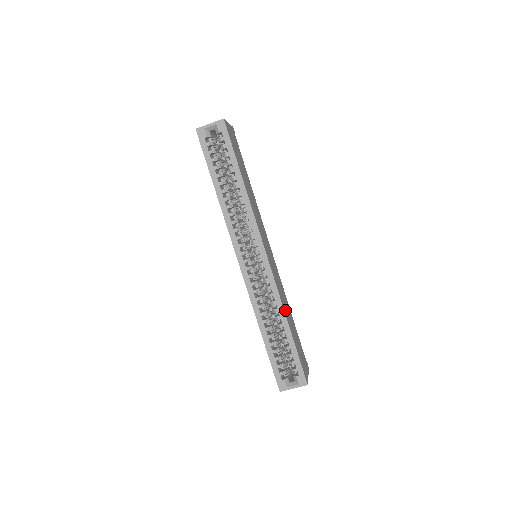
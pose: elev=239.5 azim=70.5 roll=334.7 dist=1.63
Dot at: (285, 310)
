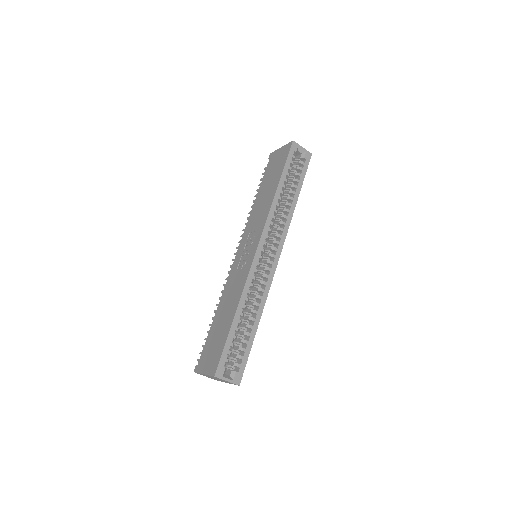
Dot at: occluded
